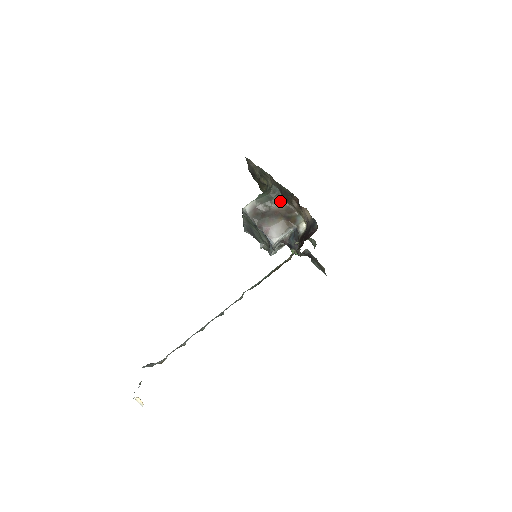
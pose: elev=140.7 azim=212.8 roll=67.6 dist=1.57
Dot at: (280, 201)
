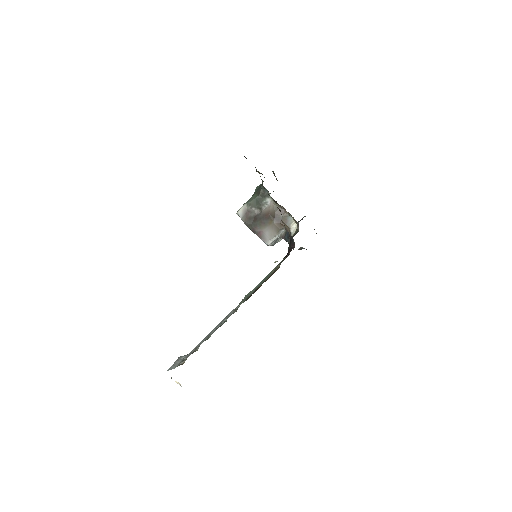
Dot at: (270, 202)
